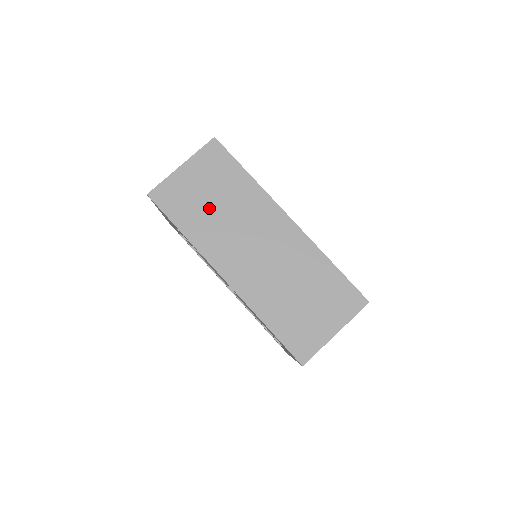
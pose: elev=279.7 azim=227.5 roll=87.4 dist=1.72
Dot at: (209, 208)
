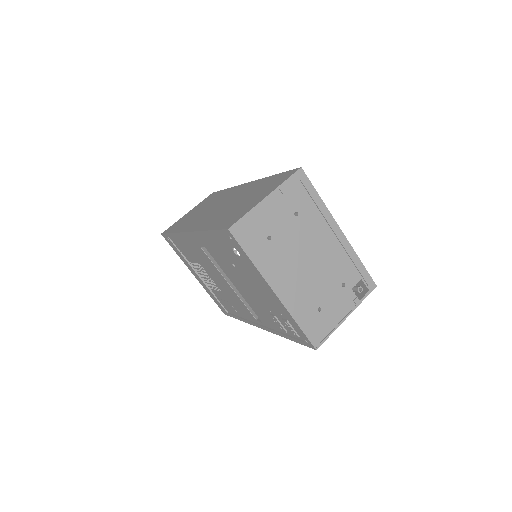
Dot at: (195, 214)
